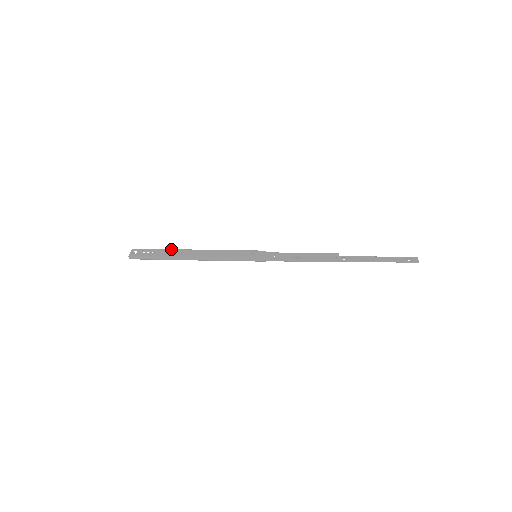
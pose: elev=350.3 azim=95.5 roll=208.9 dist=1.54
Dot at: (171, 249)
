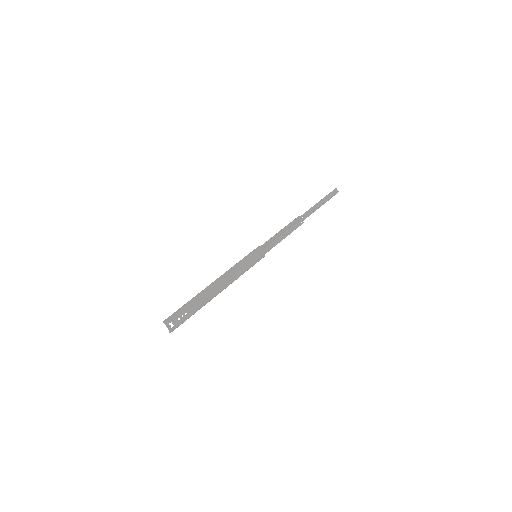
Dot at: (197, 299)
